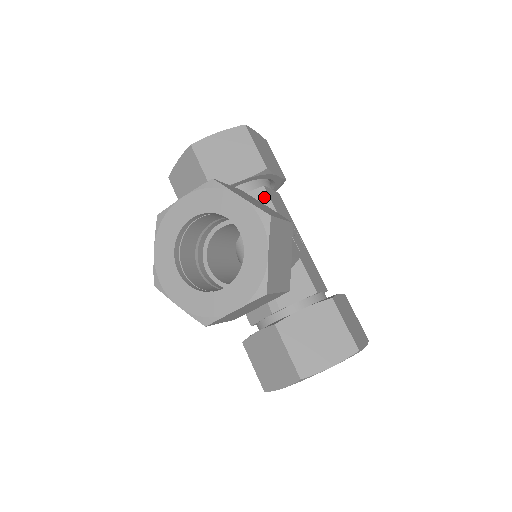
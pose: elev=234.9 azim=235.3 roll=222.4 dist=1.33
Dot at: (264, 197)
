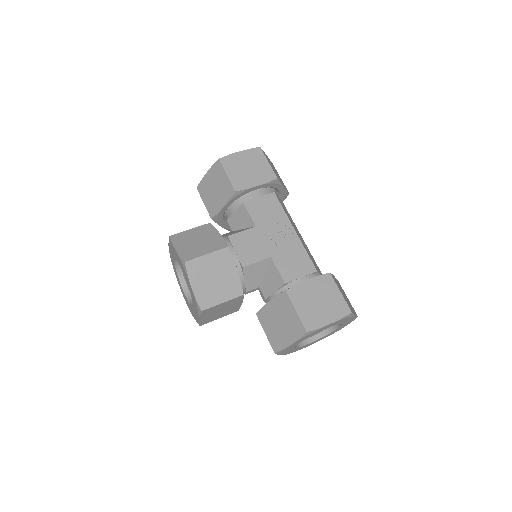
Dot at: (244, 212)
